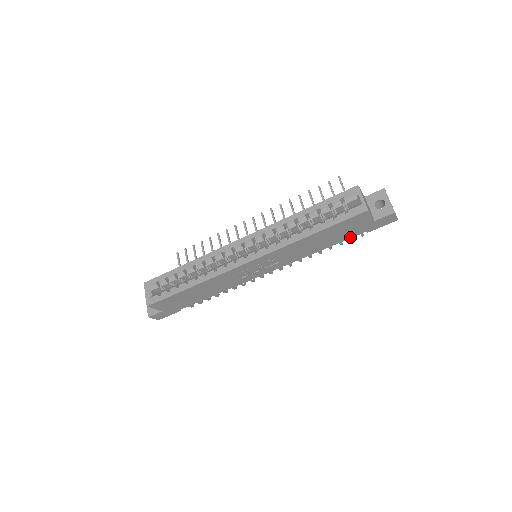
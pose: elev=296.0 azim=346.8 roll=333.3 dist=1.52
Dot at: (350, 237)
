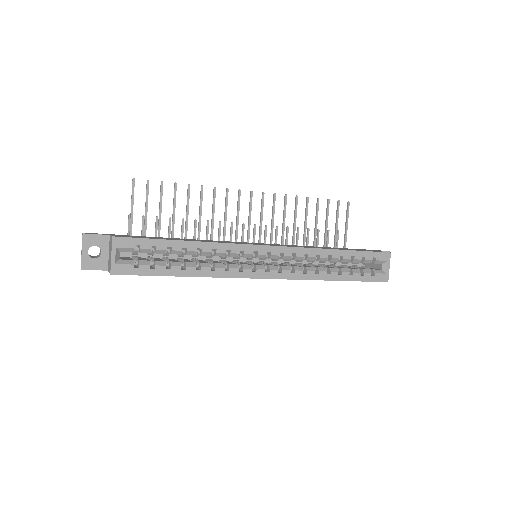
Dot at: occluded
